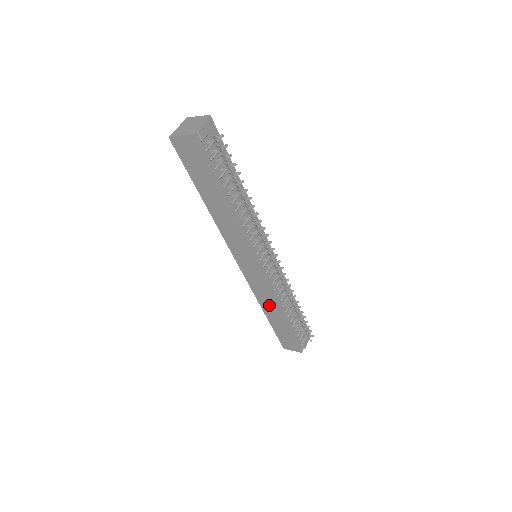
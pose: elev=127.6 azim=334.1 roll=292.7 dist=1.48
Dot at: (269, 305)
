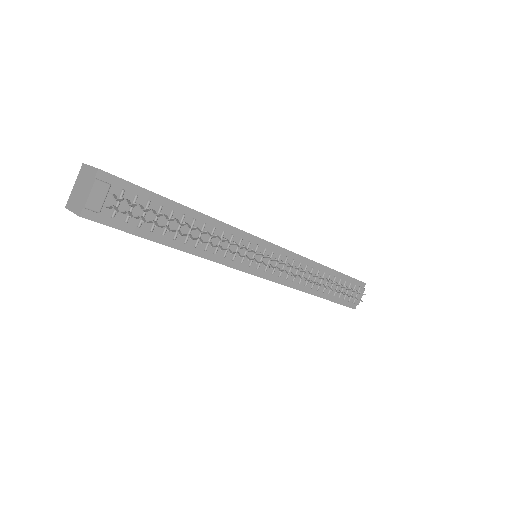
Dot at: occluded
